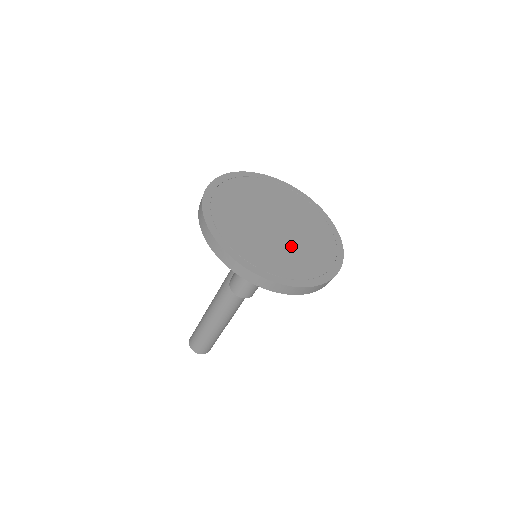
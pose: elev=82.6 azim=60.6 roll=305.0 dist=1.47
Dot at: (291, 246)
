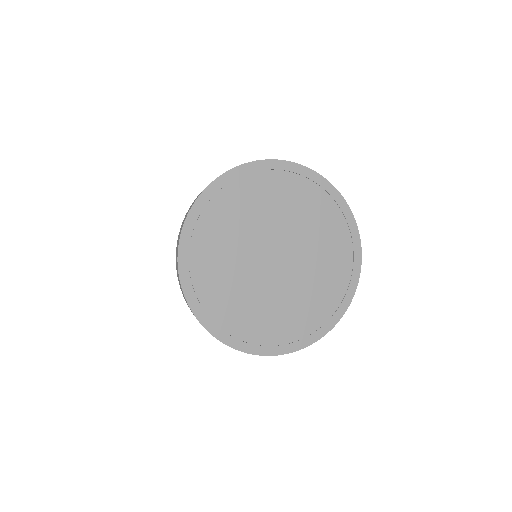
Dot at: (295, 288)
